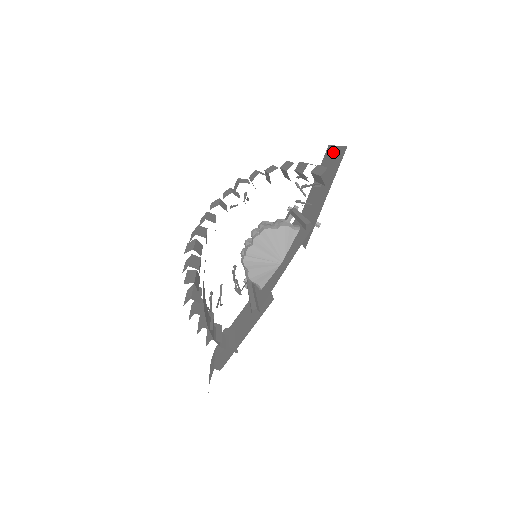
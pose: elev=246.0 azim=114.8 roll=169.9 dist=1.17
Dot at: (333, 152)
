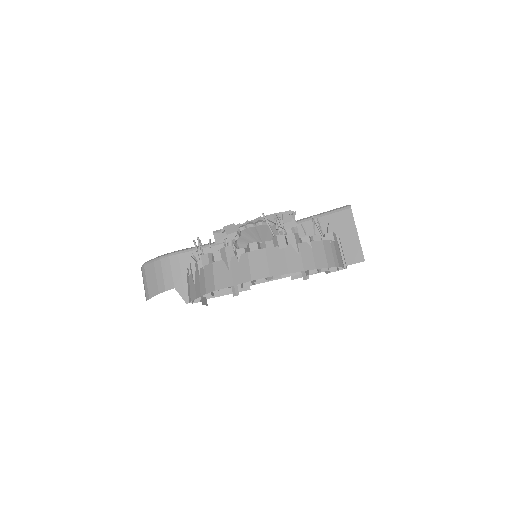
Dot at: (352, 232)
